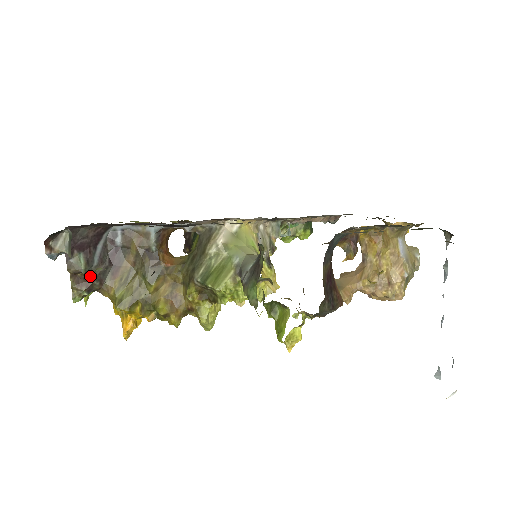
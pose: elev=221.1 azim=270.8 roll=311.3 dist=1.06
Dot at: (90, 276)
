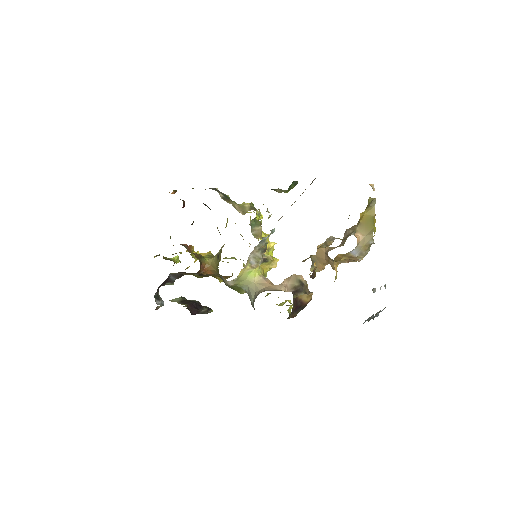
Dot at: occluded
